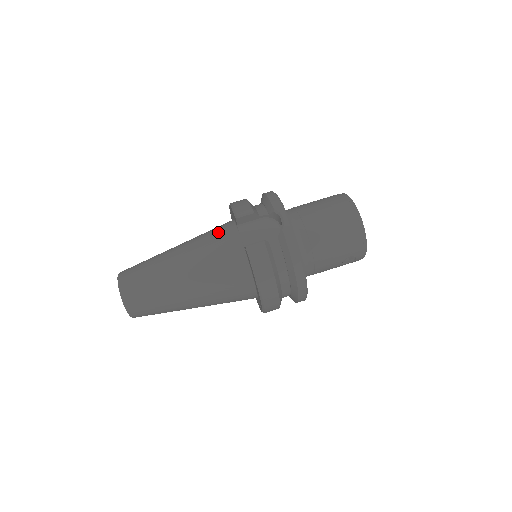
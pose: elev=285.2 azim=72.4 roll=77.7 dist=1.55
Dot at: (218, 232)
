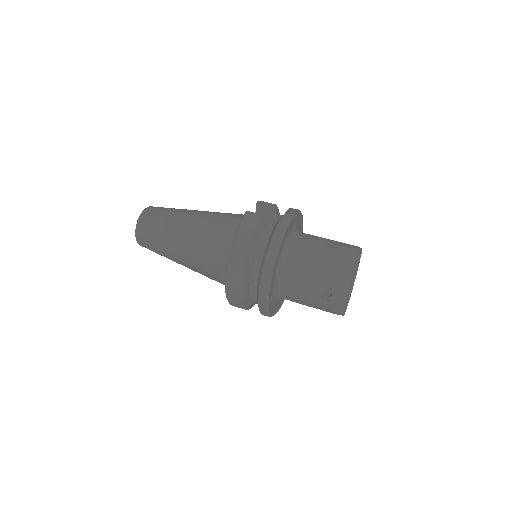
Dot at: occluded
